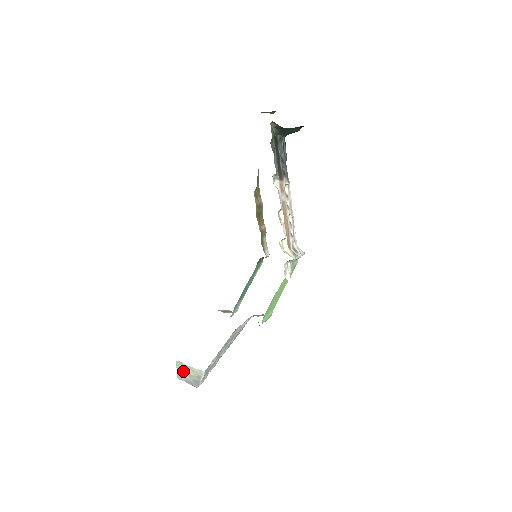
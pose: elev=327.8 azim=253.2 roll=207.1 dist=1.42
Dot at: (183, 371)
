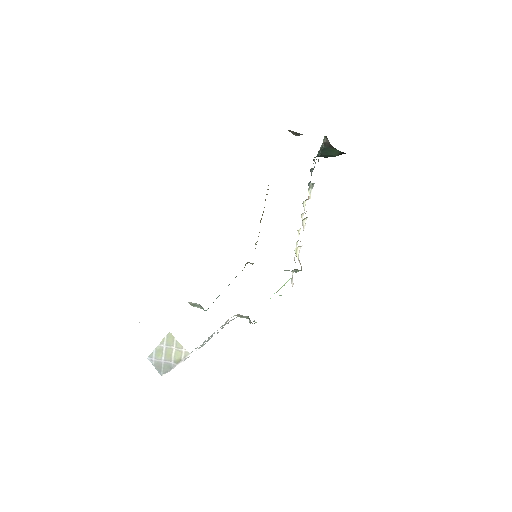
Dot at: (164, 349)
